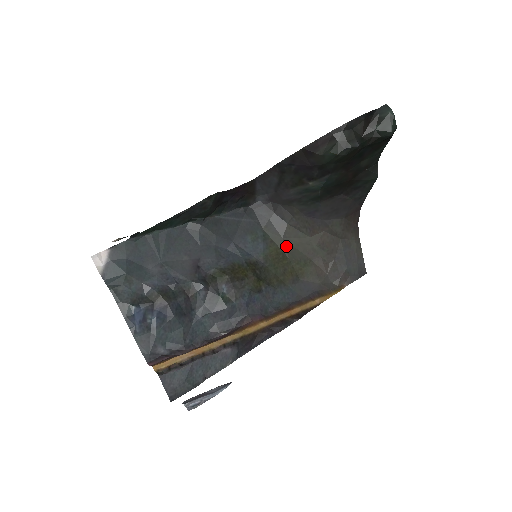
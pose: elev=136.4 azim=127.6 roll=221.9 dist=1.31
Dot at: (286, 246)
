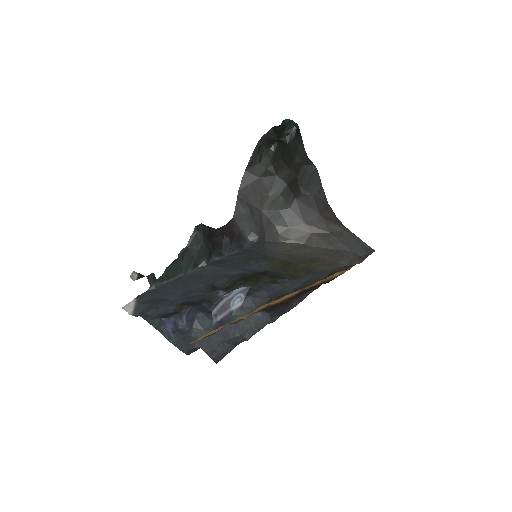
Dot at: (287, 257)
